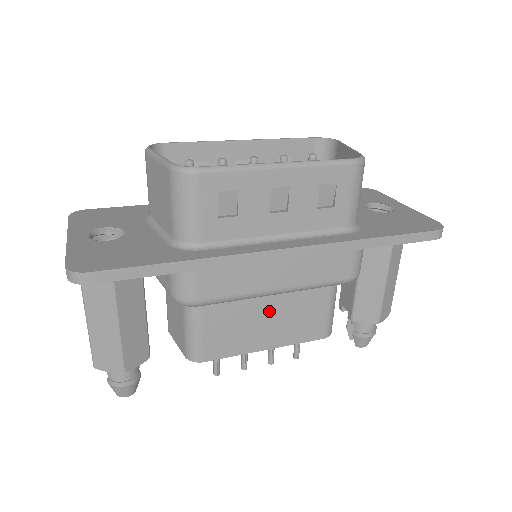
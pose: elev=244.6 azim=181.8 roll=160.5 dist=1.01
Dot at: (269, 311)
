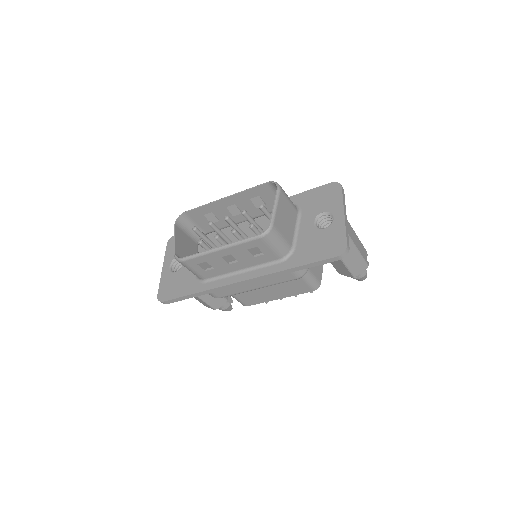
Dot at: (267, 287)
